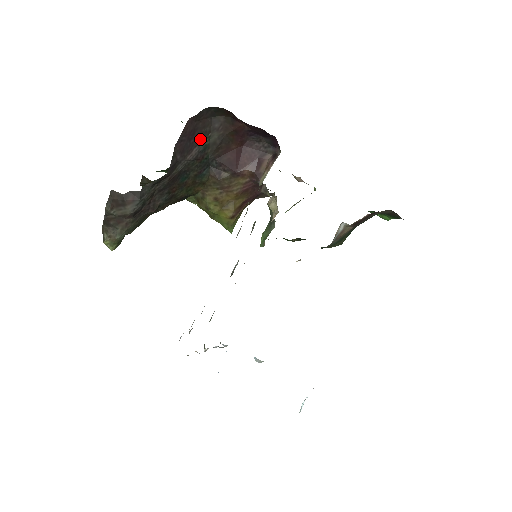
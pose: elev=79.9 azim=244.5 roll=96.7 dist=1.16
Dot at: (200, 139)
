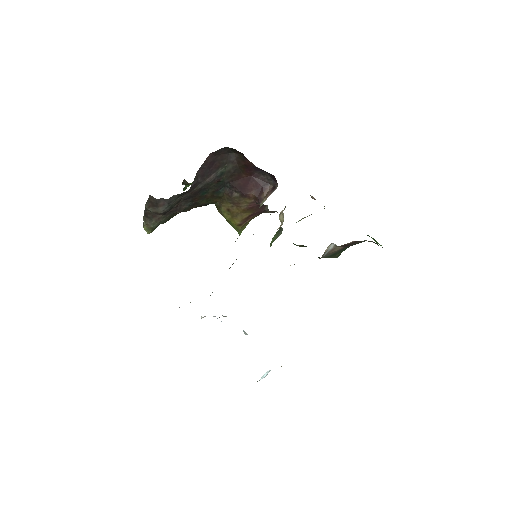
Dot at: (218, 168)
